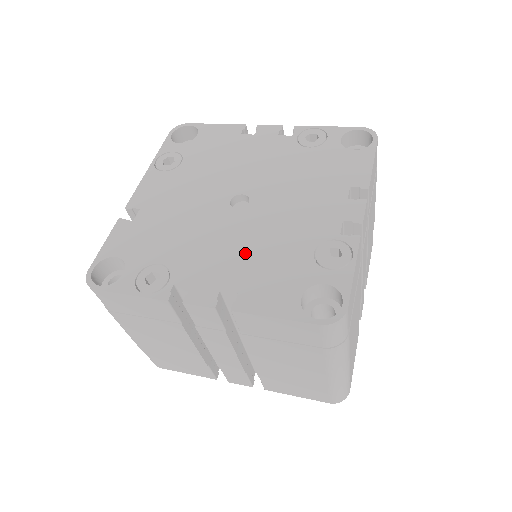
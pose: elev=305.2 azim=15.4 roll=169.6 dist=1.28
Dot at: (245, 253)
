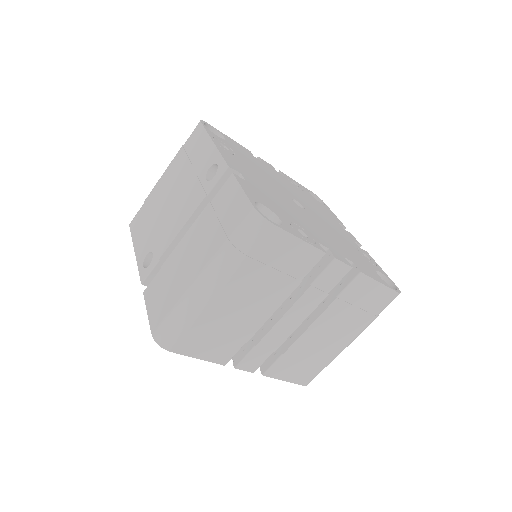
Dot at: (333, 239)
